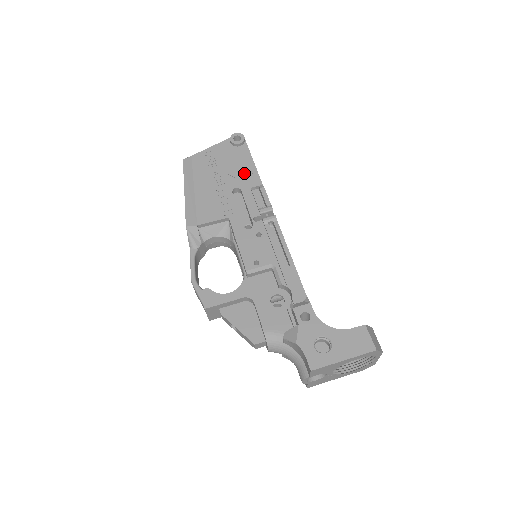
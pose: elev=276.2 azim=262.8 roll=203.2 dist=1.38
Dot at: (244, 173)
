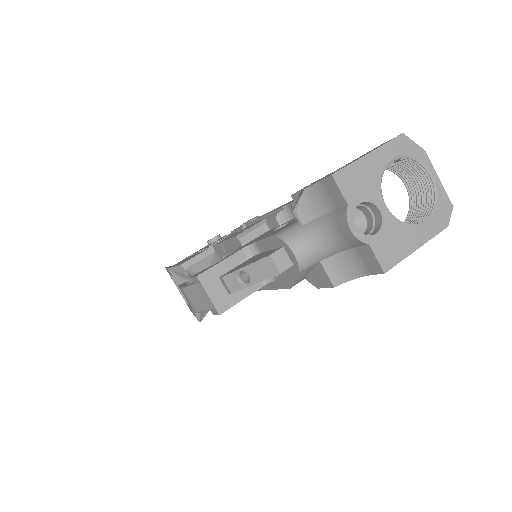
Dot at: occluded
